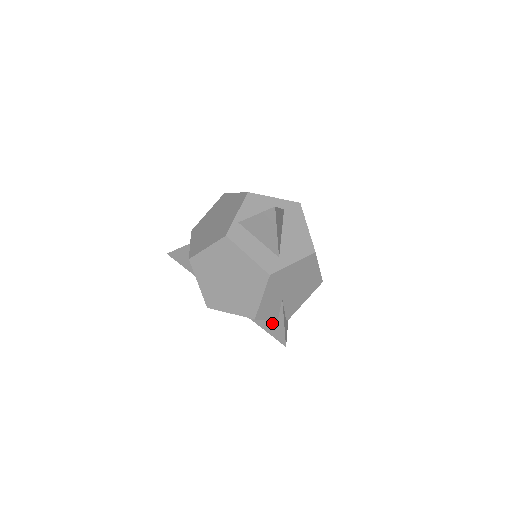
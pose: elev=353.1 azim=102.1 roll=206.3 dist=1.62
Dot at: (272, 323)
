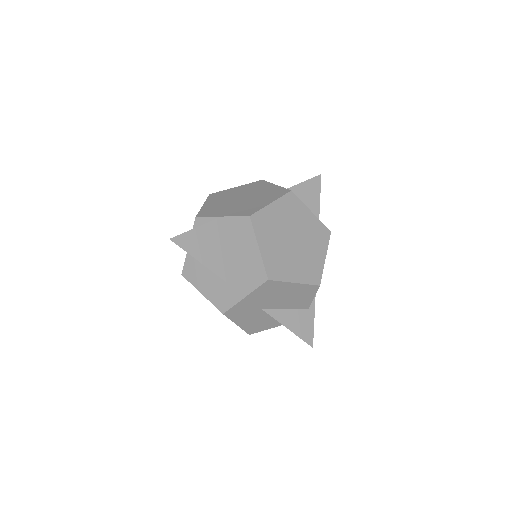
Dot at: (301, 316)
